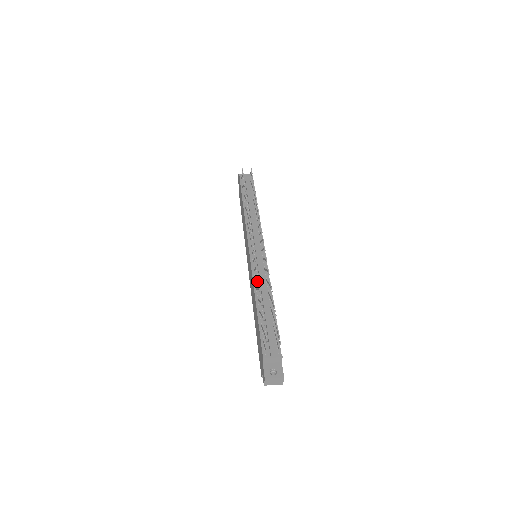
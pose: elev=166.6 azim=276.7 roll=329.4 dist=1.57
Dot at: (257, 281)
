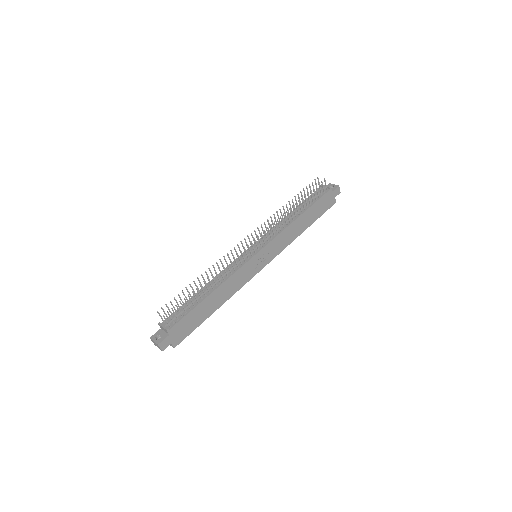
Dot at: (210, 270)
